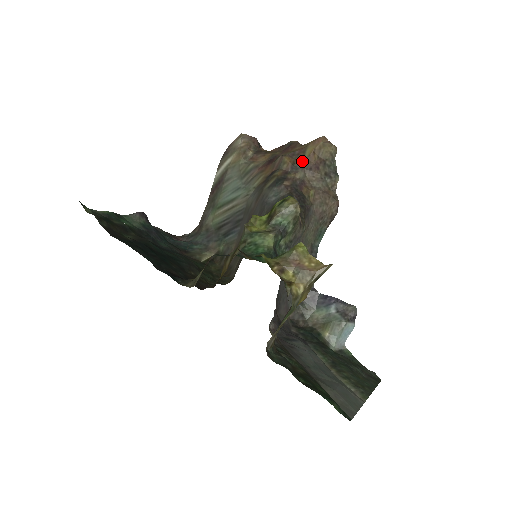
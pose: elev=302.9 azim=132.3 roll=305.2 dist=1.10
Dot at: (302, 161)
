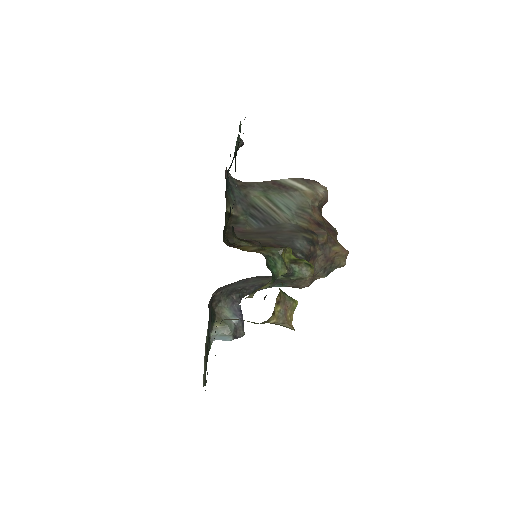
Dot at: (328, 248)
